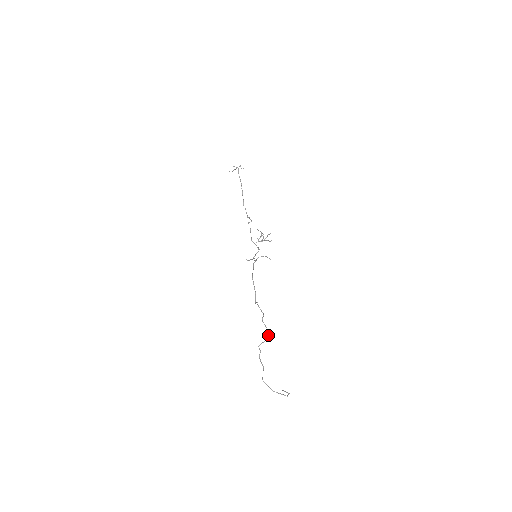
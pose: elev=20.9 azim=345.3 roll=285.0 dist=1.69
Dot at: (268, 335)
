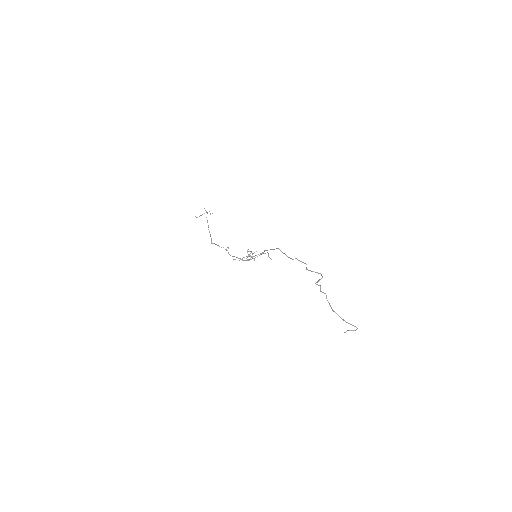
Dot at: occluded
